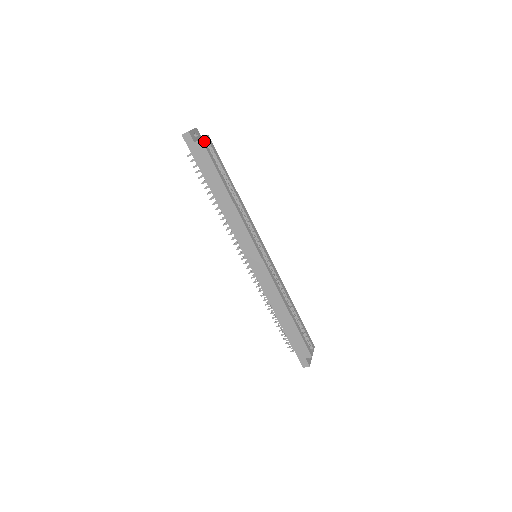
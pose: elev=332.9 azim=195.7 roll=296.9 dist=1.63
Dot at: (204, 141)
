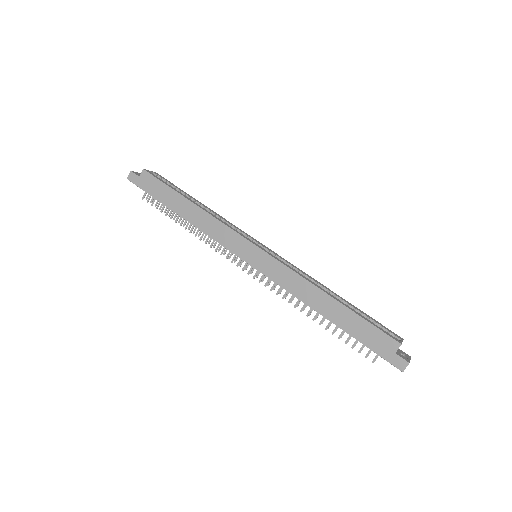
Dot at: (148, 171)
